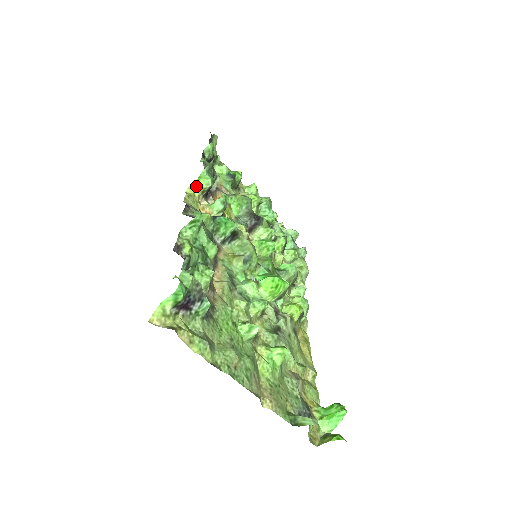
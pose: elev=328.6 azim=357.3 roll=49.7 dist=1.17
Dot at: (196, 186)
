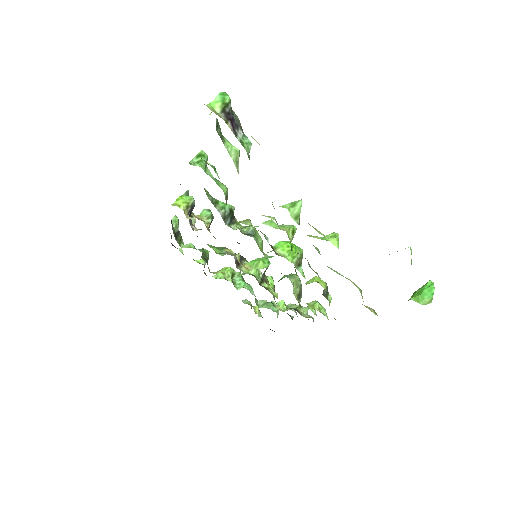
Dot at: (180, 202)
